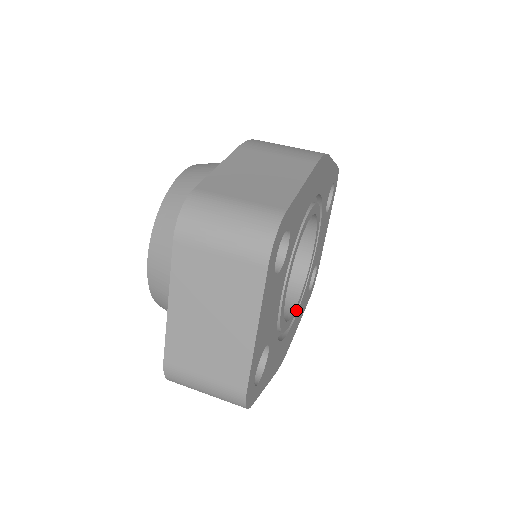
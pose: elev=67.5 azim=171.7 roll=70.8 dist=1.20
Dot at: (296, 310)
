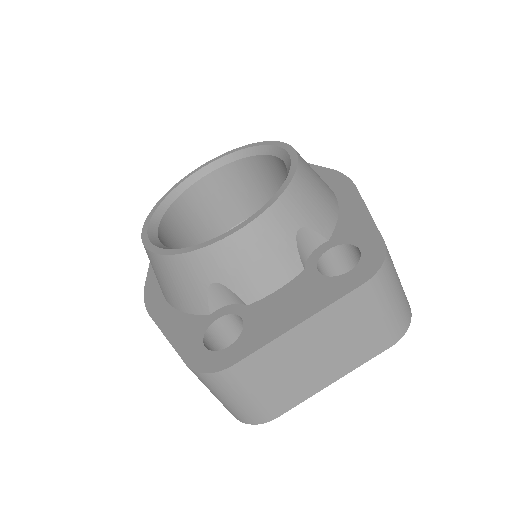
Dot at: occluded
